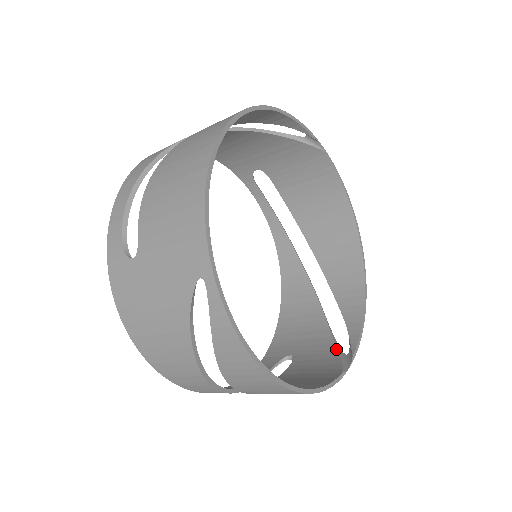
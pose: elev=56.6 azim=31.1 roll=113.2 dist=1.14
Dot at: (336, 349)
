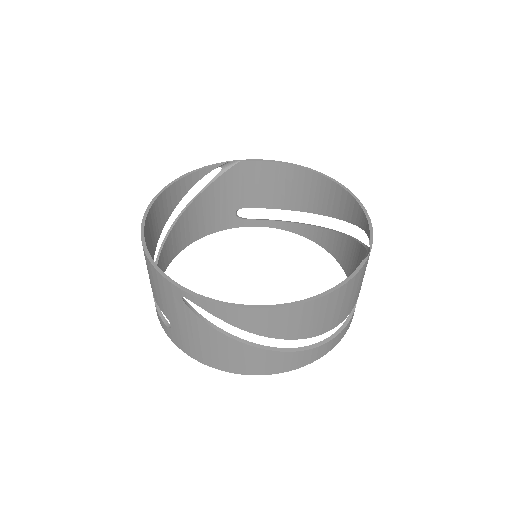
Dot at: (365, 251)
